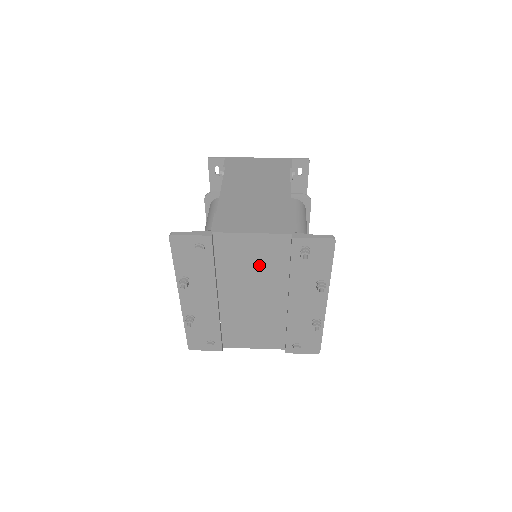
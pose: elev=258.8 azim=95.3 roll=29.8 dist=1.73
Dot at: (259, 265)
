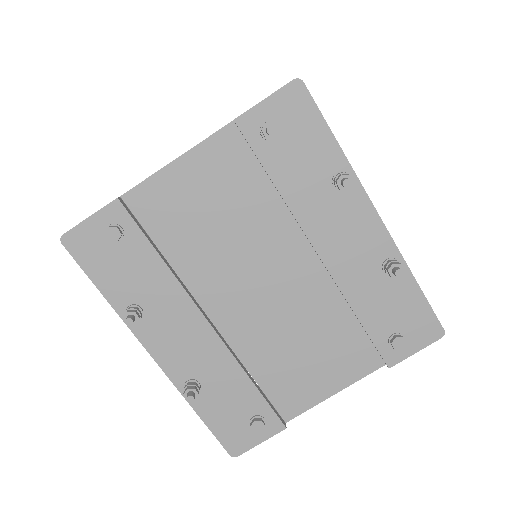
Dot at: (227, 214)
